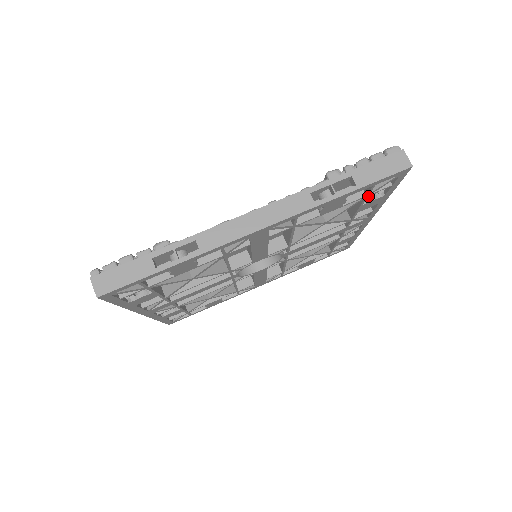
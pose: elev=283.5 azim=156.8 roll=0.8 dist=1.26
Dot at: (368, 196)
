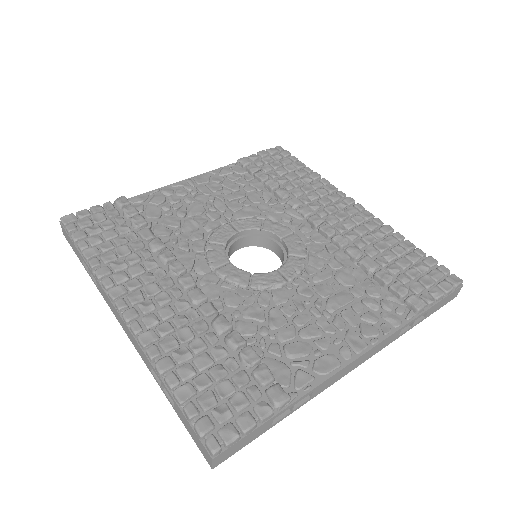
Dot at: occluded
